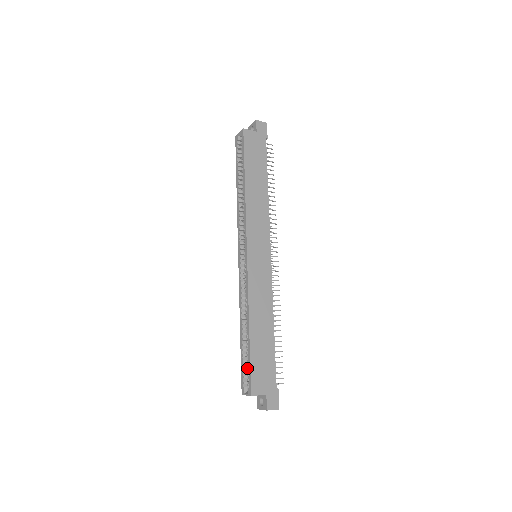
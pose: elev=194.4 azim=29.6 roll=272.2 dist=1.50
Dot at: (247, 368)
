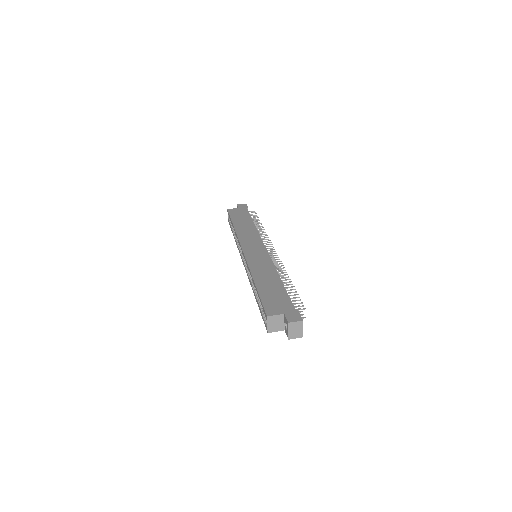
Dot at: occluded
